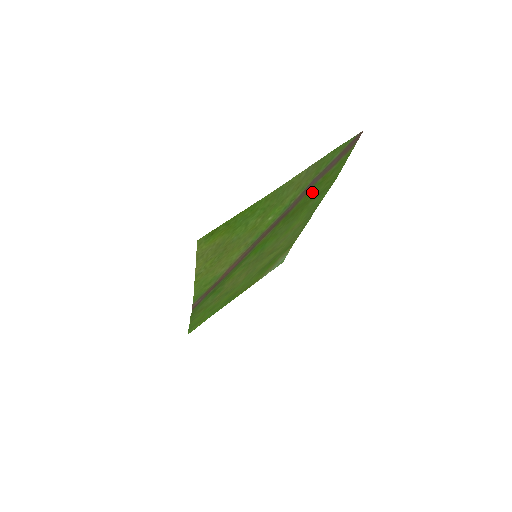
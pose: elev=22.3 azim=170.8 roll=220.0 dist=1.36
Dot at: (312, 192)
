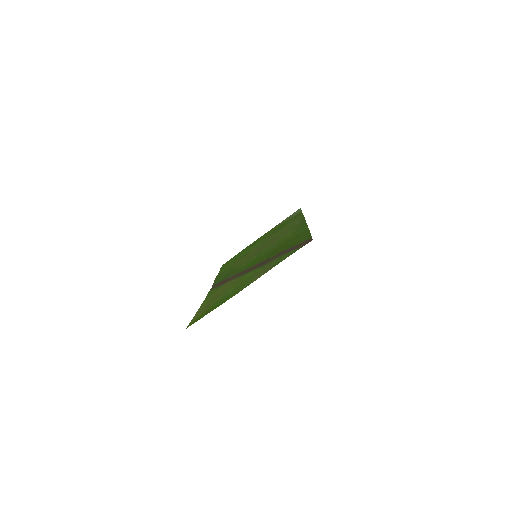
Dot at: (286, 245)
